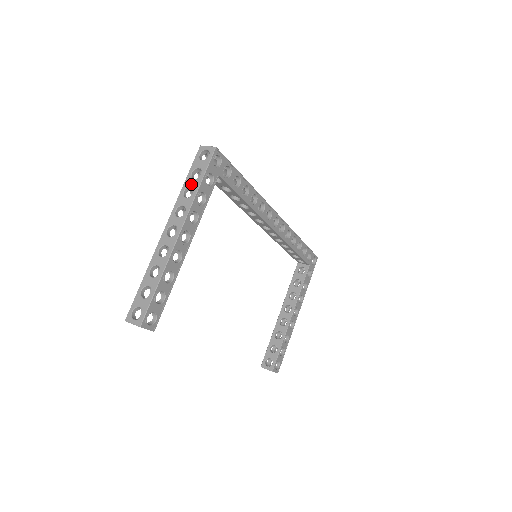
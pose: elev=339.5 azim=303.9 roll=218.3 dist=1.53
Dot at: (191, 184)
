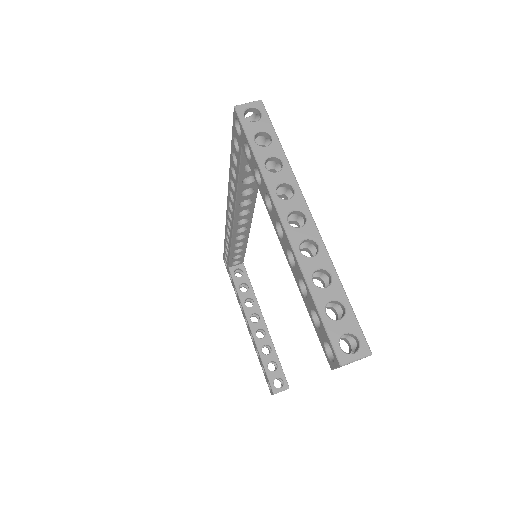
Dot at: (269, 153)
